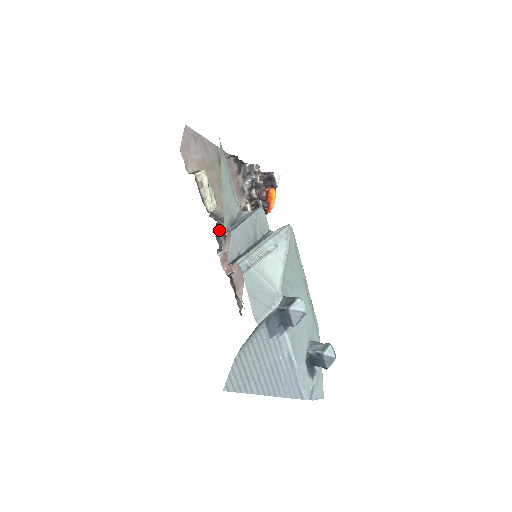
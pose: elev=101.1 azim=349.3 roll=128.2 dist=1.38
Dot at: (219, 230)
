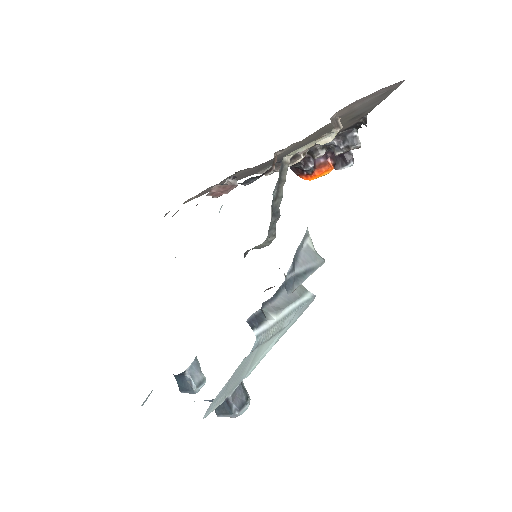
Dot at: (262, 175)
